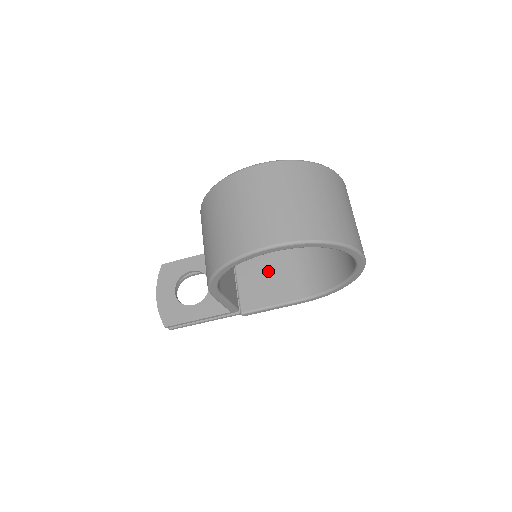
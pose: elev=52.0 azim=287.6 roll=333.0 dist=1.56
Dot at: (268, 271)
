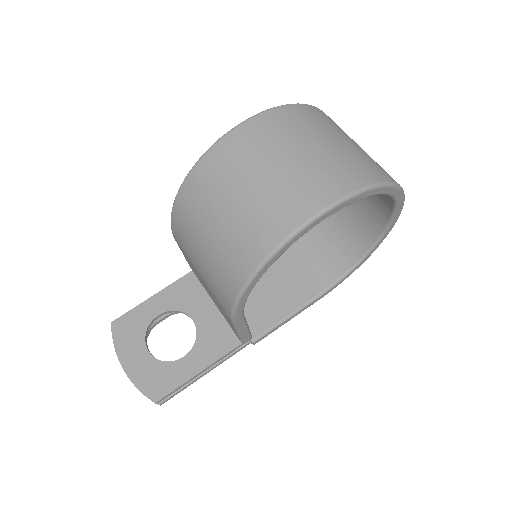
Dot at: (261, 277)
